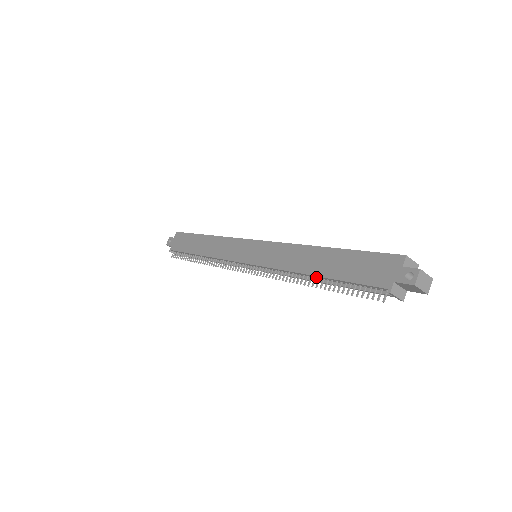
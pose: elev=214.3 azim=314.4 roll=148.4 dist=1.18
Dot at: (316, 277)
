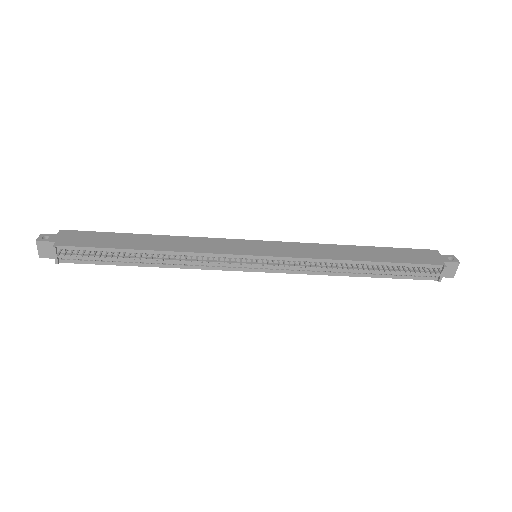
Dot at: (362, 264)
